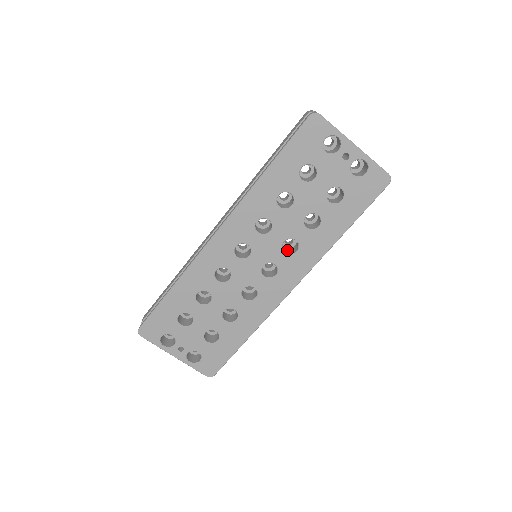
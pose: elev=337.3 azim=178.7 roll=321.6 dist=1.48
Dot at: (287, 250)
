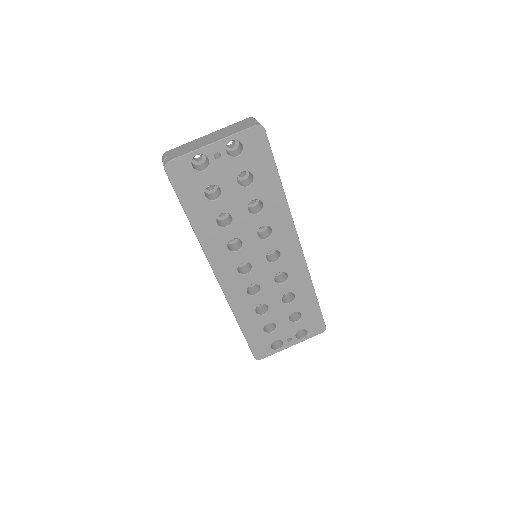
Dot at: (267, 233)
